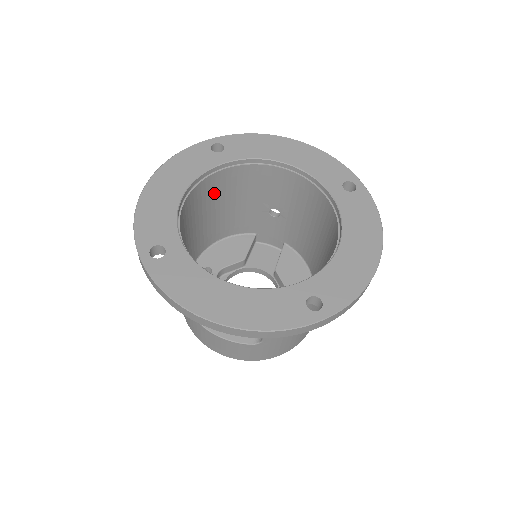
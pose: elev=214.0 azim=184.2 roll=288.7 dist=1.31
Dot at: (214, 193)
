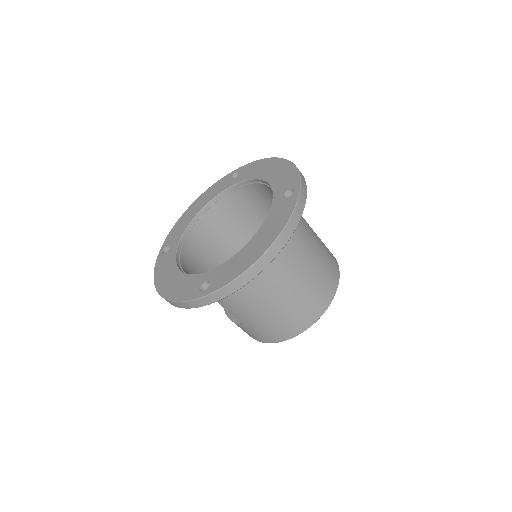
Dot at: (239, 209)
